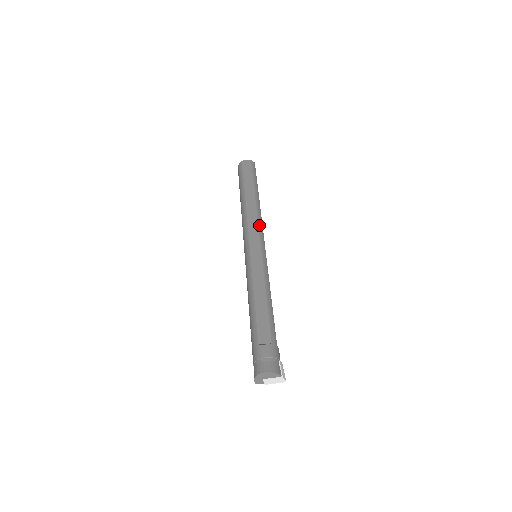
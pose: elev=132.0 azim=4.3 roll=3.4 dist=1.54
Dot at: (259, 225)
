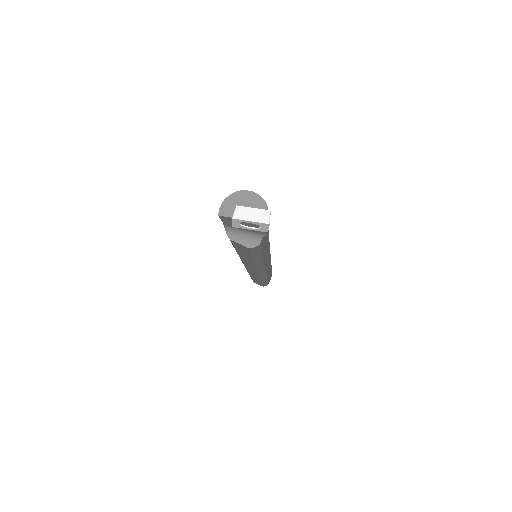
Dot at: occluded
